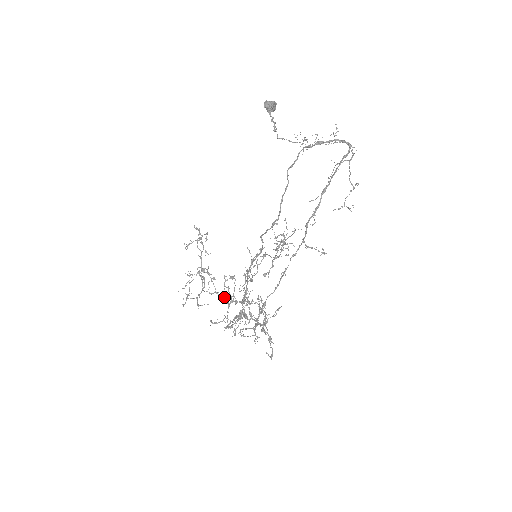
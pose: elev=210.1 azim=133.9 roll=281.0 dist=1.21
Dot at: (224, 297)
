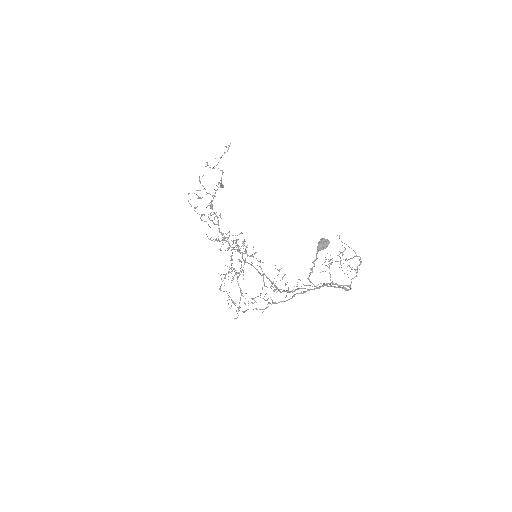
Dot at: occluded
